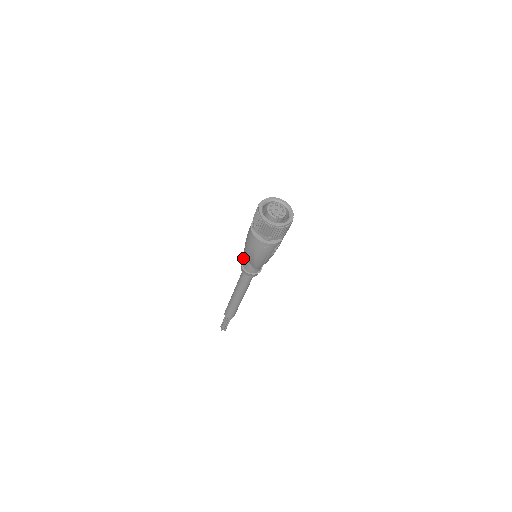
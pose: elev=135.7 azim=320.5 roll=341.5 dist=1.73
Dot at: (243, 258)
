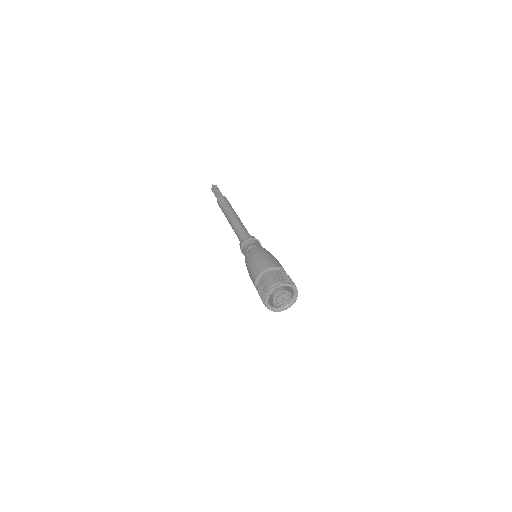
Dot at: (245, 240)
